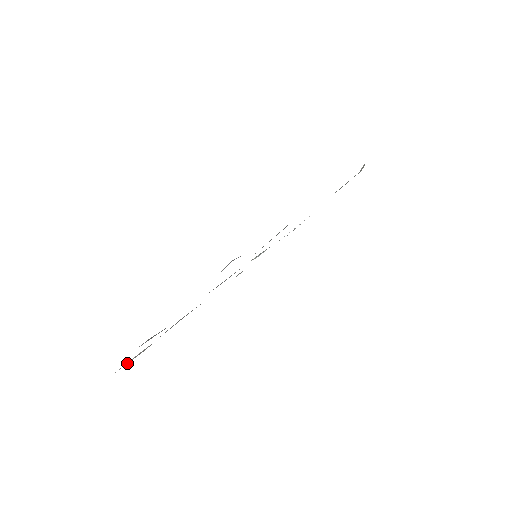
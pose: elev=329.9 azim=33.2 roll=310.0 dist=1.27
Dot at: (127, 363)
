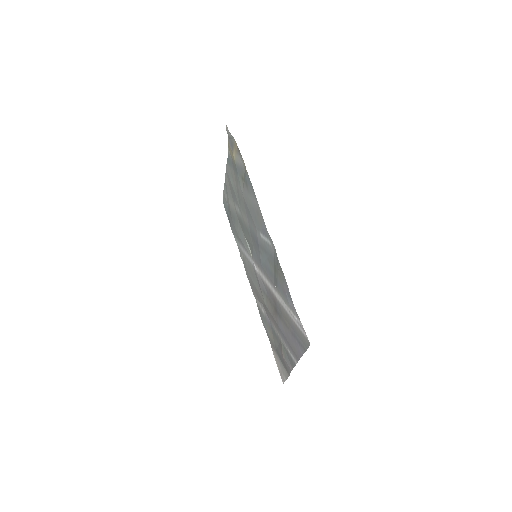
Dot at: (280, 371)
